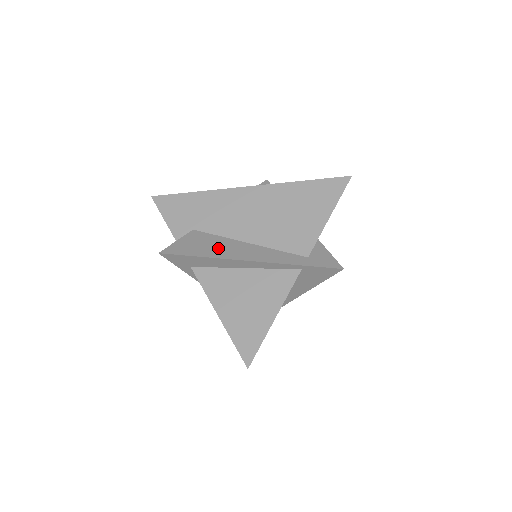
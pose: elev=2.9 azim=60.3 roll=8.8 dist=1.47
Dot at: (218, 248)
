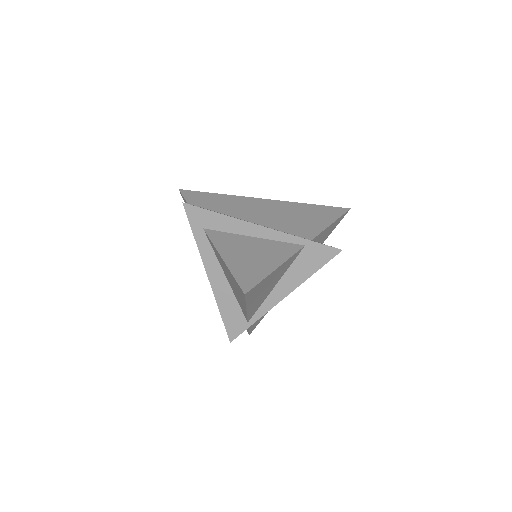
Dot at: occluded
